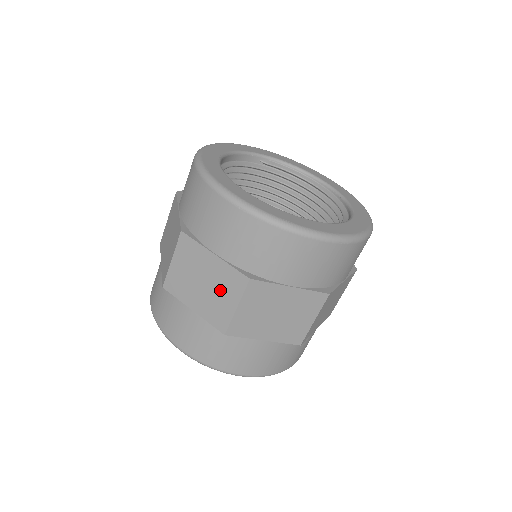
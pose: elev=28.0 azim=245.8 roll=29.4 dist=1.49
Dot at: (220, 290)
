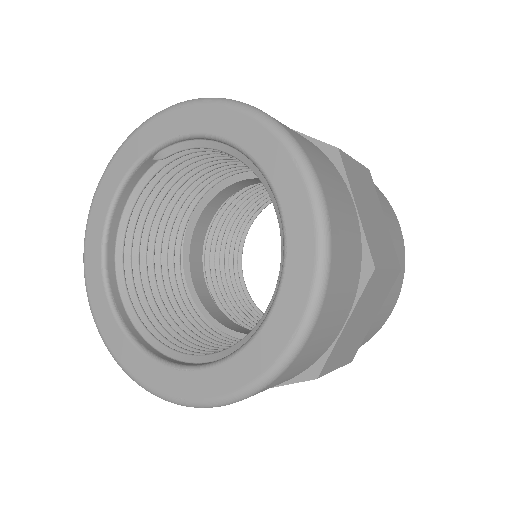
Dot at: occluded
